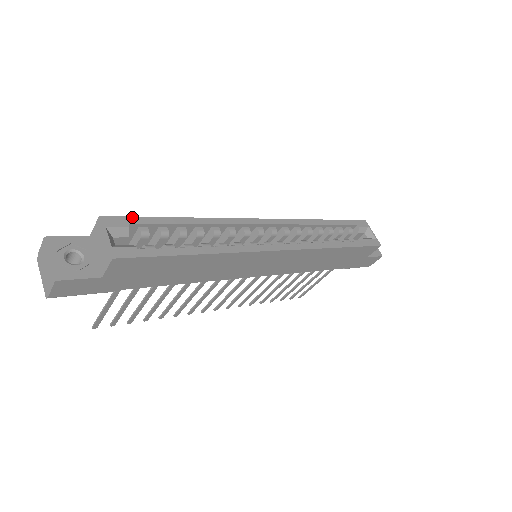
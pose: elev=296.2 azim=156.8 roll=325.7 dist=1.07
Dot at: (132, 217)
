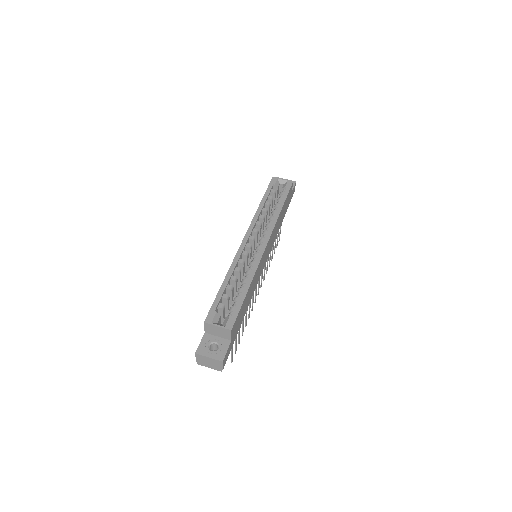
Dot at: (211, 307)
